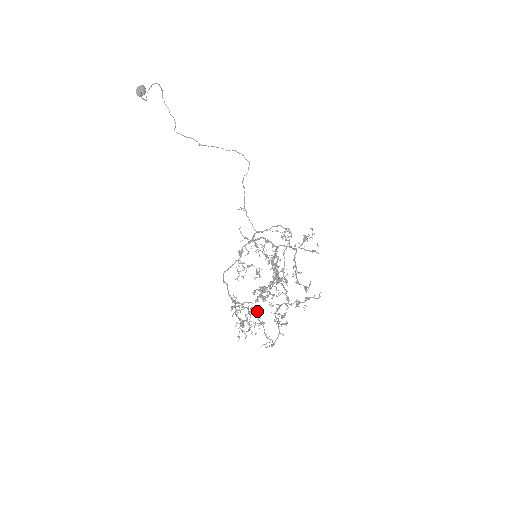
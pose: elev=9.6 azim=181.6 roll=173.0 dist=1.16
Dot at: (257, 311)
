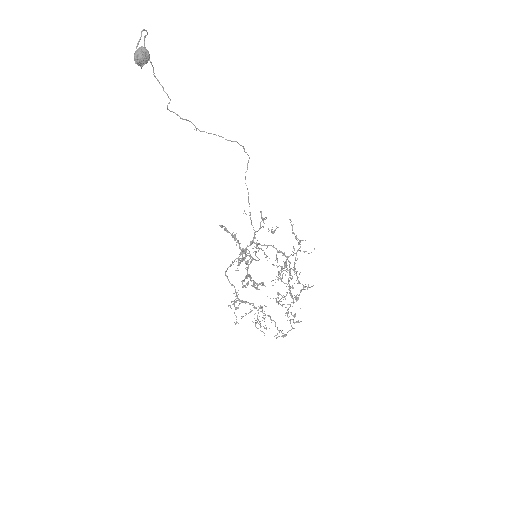
Dot at: (262, 306)
